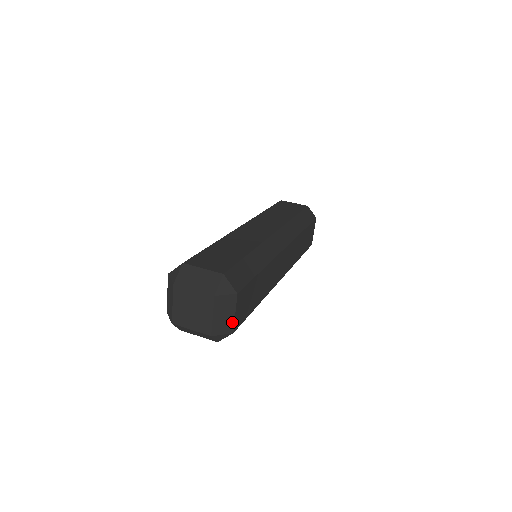
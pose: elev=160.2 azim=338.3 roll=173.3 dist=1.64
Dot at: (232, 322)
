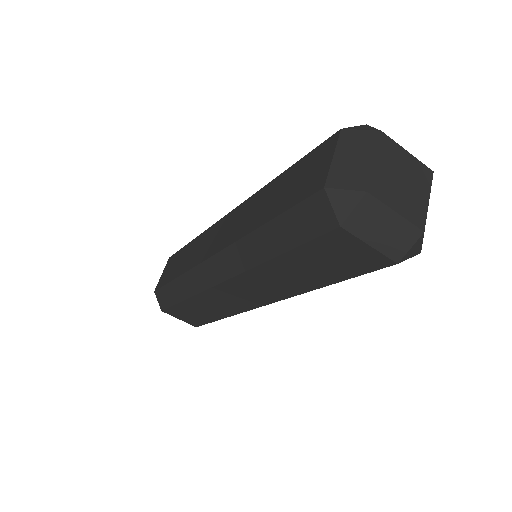
Dot at: occluded
